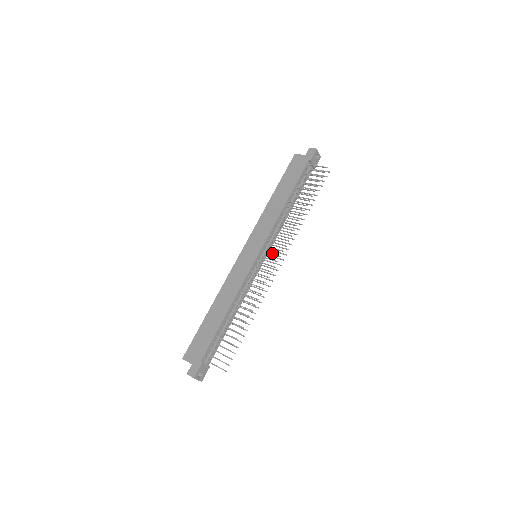
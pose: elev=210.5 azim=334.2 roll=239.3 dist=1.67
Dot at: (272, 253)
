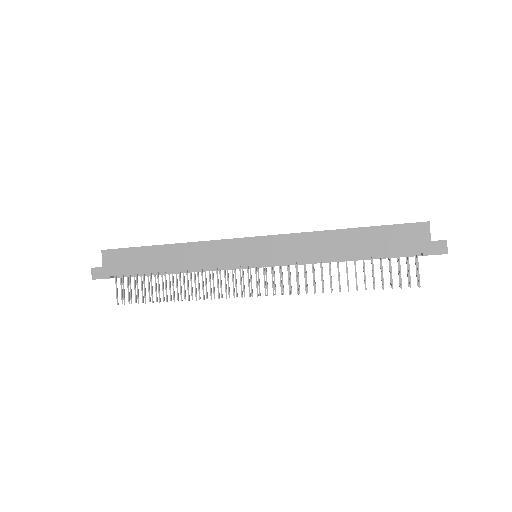
Dot at: (265, 281)
